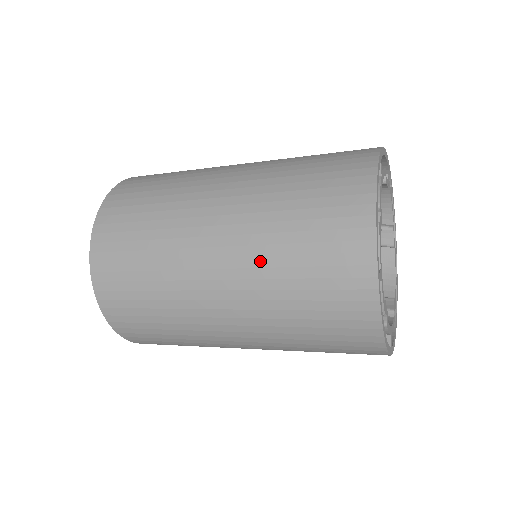
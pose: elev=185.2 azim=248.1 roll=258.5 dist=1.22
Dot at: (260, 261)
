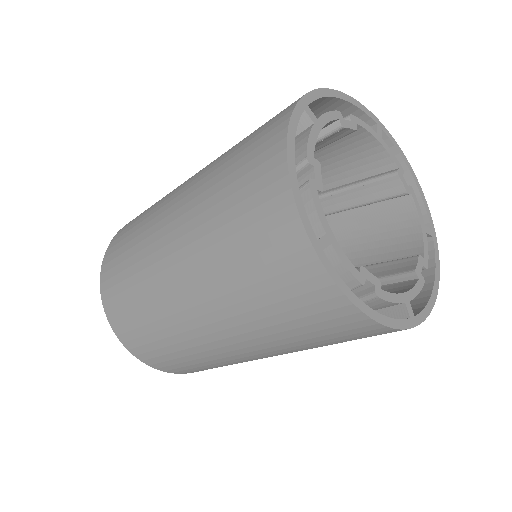
Dot at: (210, 266)
